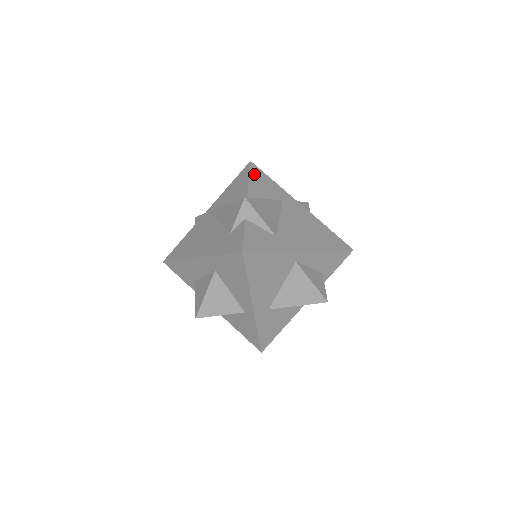
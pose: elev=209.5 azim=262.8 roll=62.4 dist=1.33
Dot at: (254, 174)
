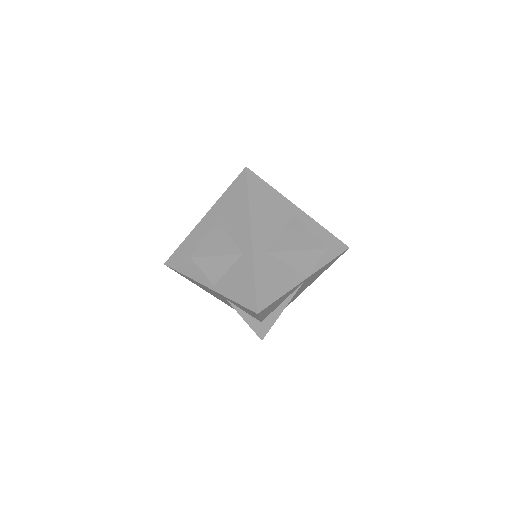
Dot at: occluded
